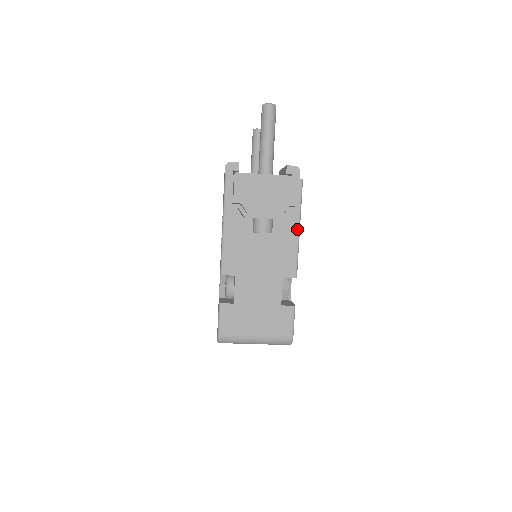
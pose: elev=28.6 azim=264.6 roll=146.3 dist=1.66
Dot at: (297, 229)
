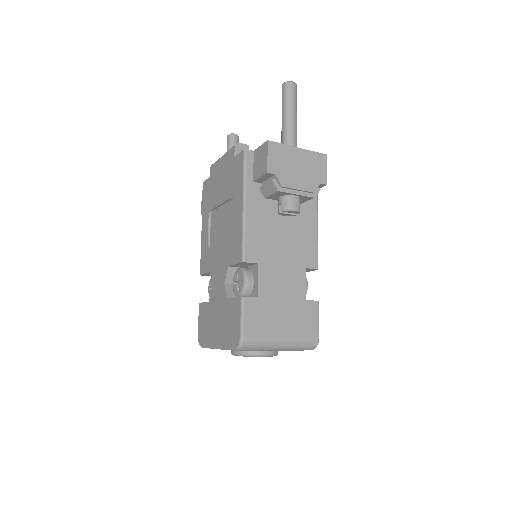
Dot at: (316, 216)
